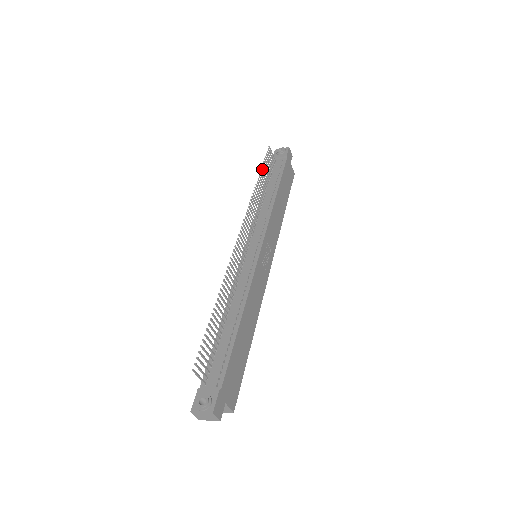
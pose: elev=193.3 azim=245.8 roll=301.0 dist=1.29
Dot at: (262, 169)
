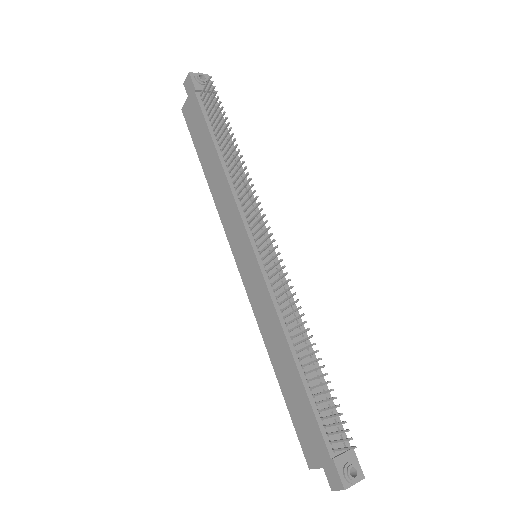
Dot at: (225, 120)
